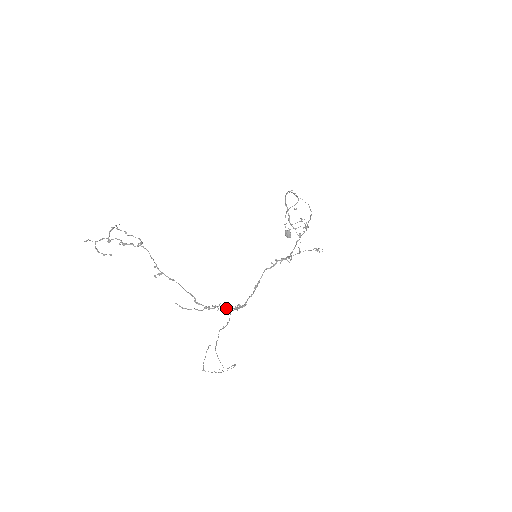
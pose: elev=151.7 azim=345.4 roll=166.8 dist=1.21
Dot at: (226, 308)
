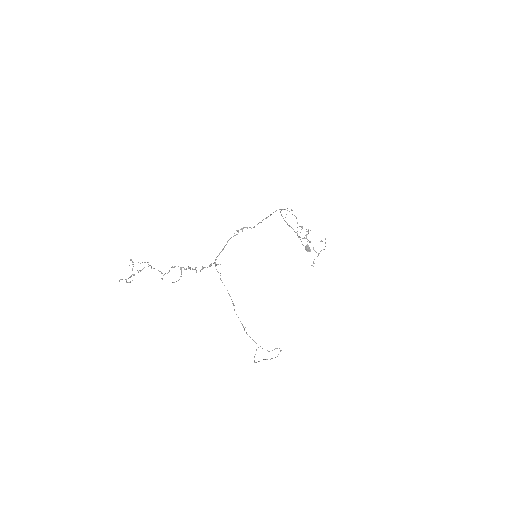
Dot at: (202, 269)
